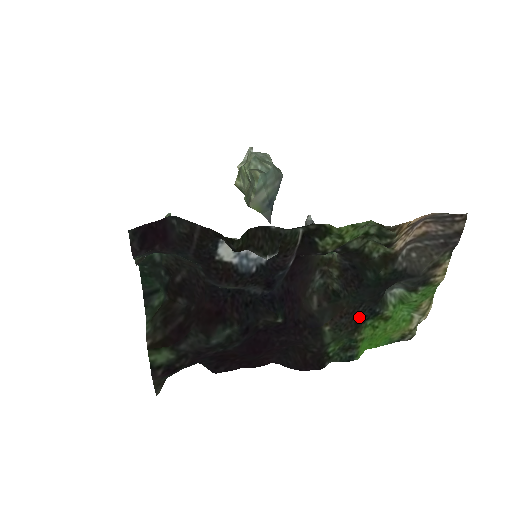
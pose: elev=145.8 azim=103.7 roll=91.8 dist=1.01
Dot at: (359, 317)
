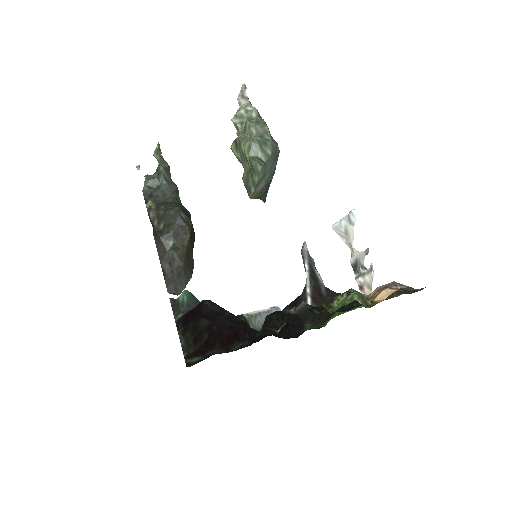
Dot at: (331, 314)
